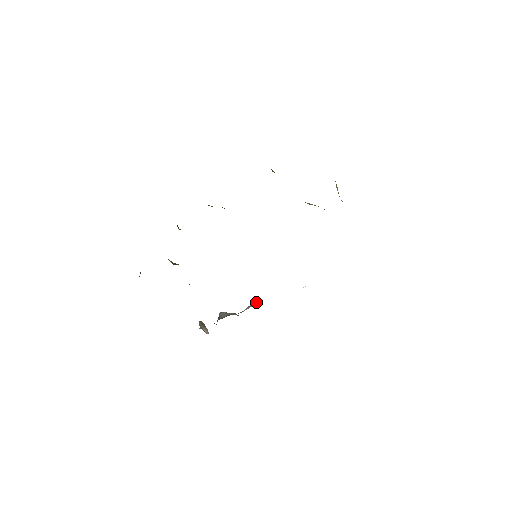
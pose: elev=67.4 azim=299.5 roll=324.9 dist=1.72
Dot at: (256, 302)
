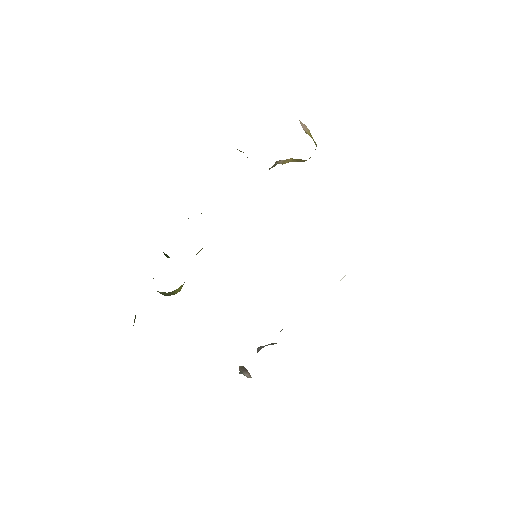
Dot at: occluded
